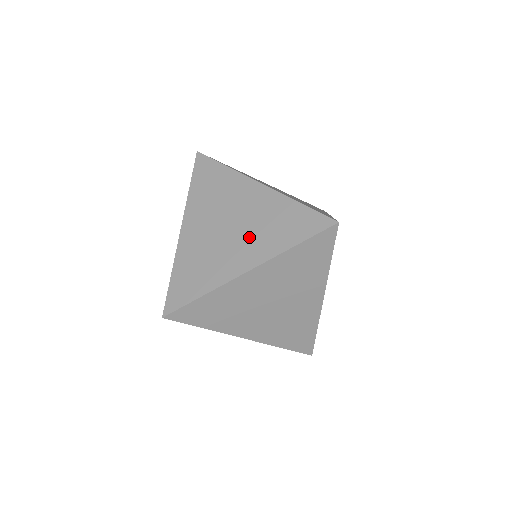
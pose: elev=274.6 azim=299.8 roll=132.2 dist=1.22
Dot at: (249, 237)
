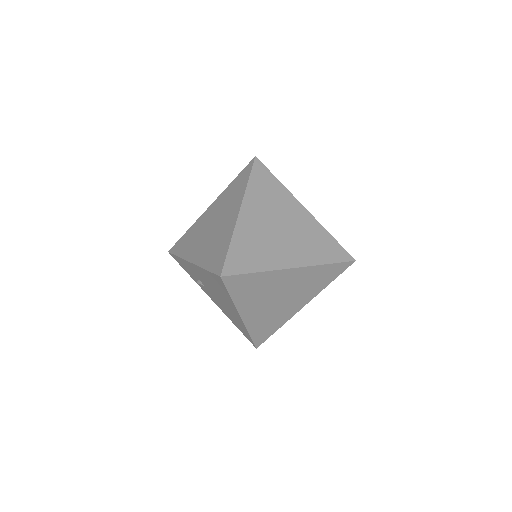
Dot at: (226, 211)
